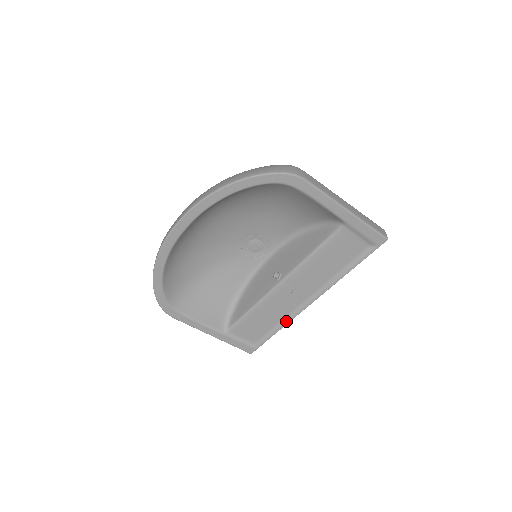
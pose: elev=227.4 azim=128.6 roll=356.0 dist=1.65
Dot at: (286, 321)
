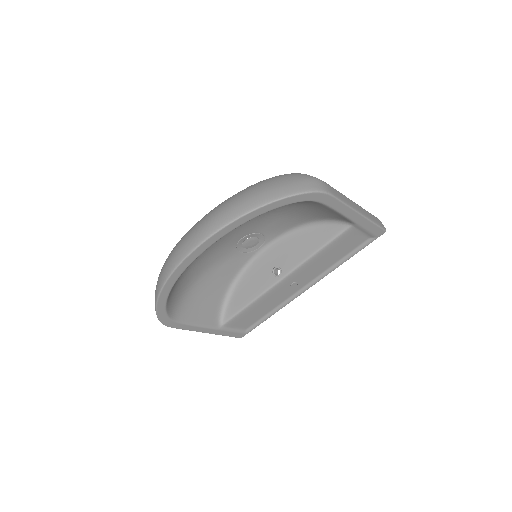
Dot at: (280, 307)
